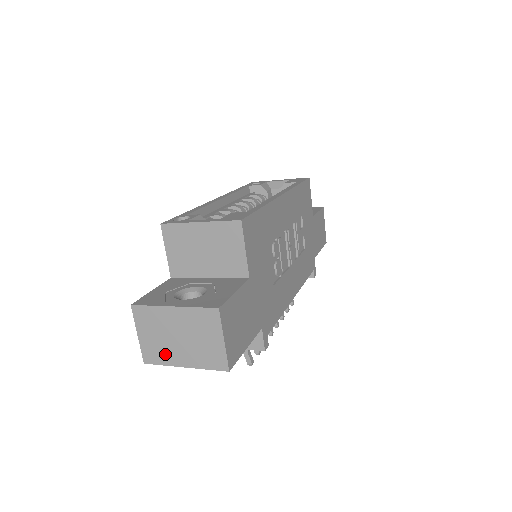
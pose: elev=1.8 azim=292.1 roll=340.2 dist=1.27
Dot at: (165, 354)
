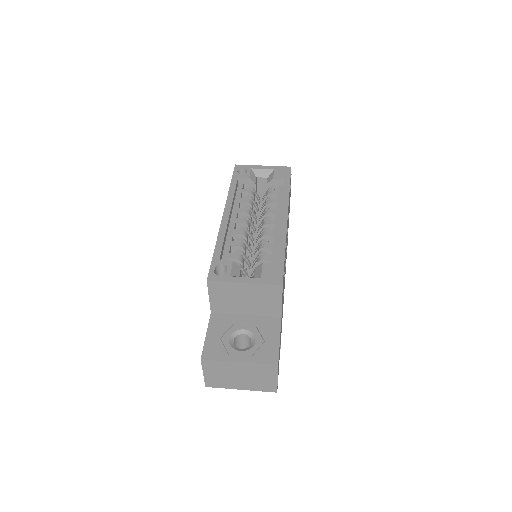
Dot at: (226, 383)
